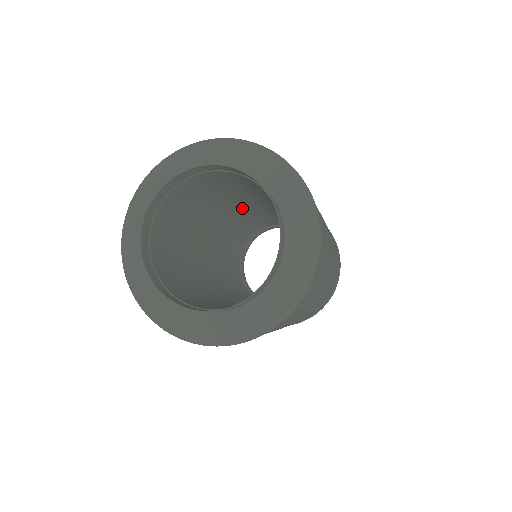
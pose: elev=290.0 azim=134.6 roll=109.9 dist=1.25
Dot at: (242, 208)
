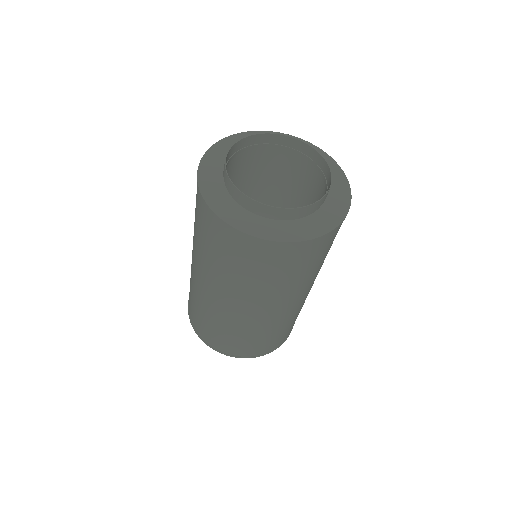
Dot at: occluded
